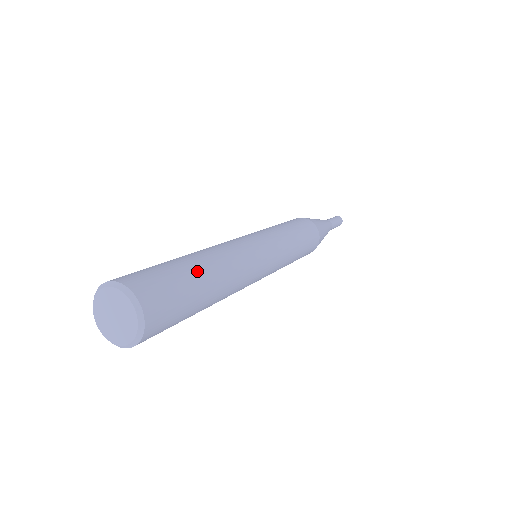
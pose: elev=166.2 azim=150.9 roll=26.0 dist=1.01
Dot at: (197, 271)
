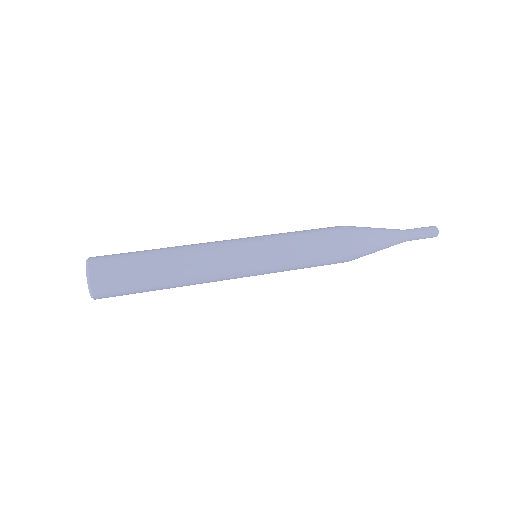
Dot at: (152, 262)
